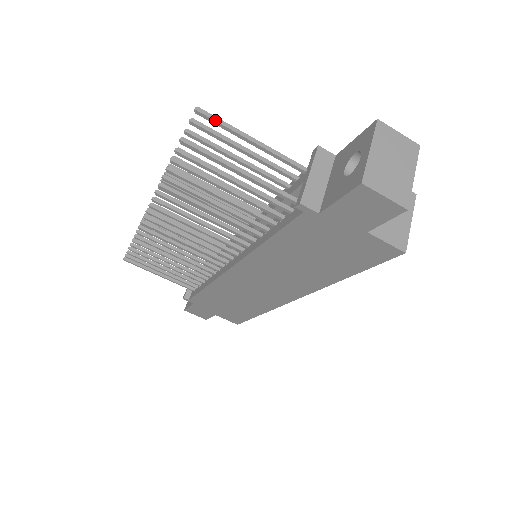
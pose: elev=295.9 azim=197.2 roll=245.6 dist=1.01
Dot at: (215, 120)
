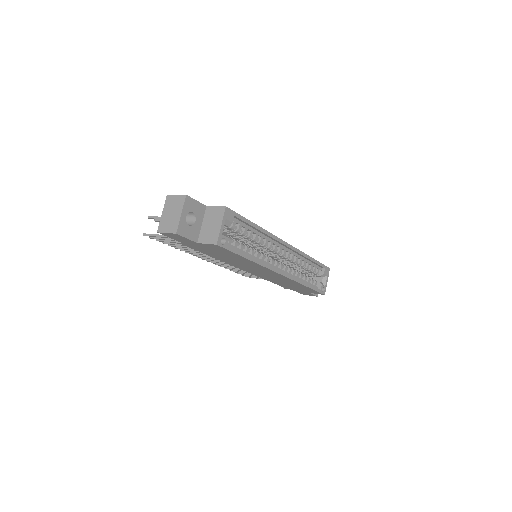
Dot at: (154, 218)
